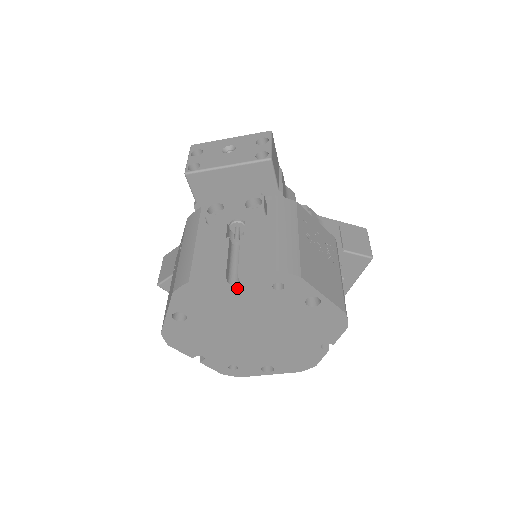
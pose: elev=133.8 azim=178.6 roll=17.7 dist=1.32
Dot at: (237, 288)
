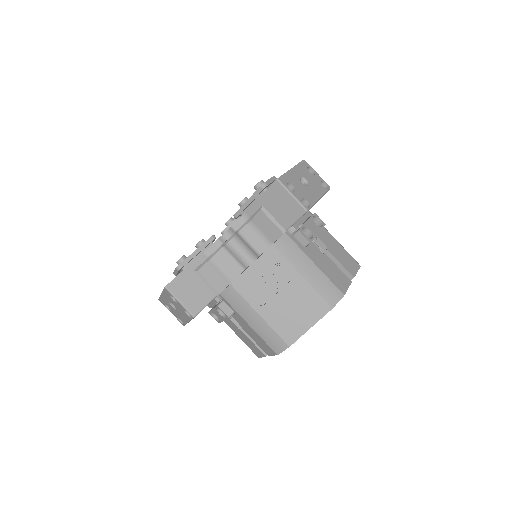
Dot at: occluded
